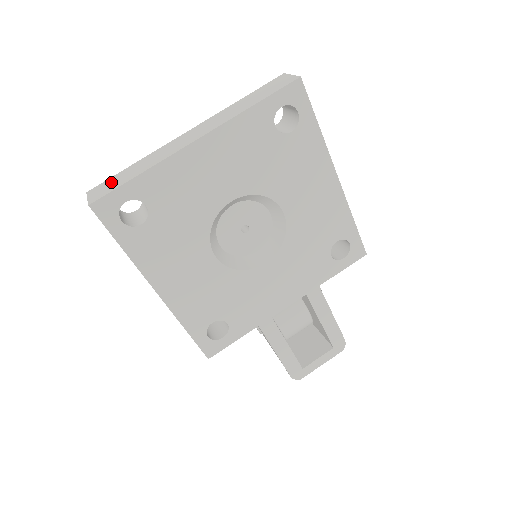
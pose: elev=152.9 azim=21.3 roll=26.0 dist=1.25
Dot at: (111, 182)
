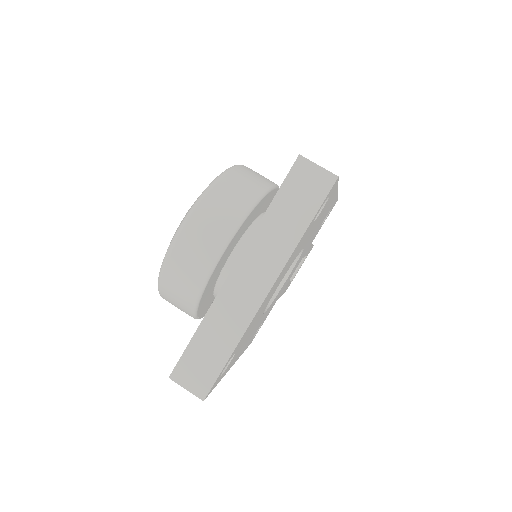
Dot at: (196, 363)
